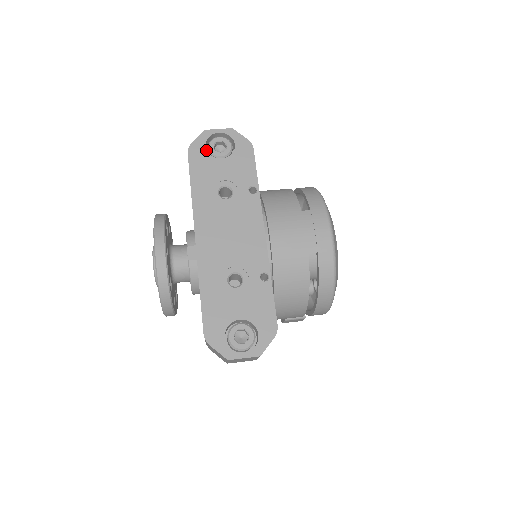
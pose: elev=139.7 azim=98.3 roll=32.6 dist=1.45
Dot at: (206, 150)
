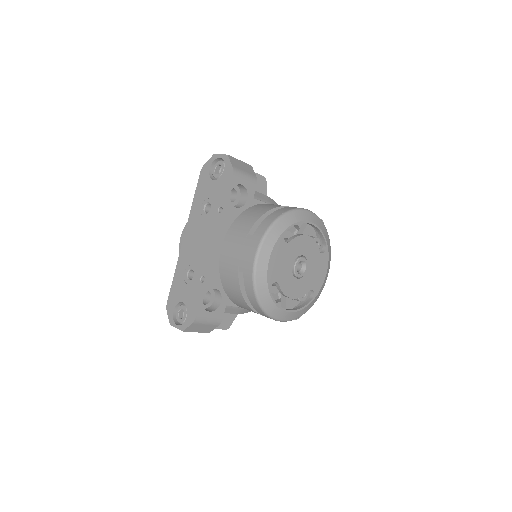
Dot at: (209, 171)
